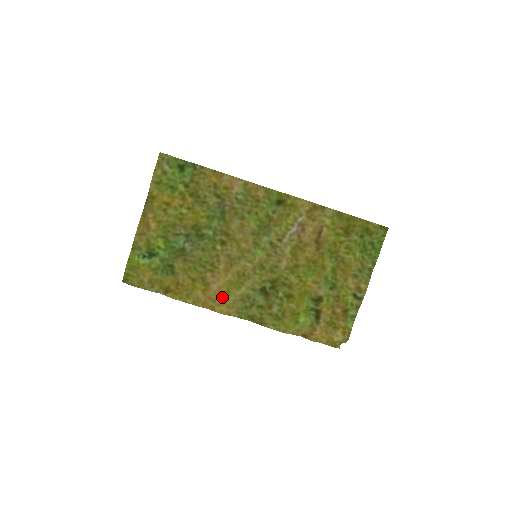
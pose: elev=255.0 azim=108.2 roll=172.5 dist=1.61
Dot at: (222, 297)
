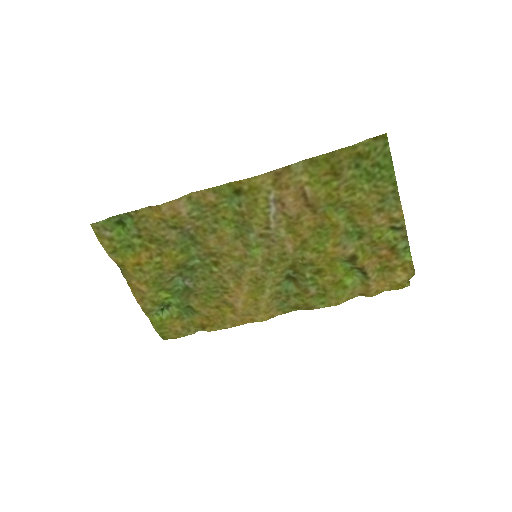
Dot at: (254, 307)
